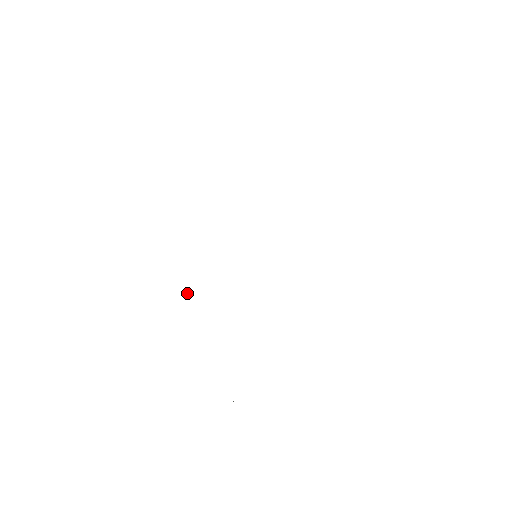
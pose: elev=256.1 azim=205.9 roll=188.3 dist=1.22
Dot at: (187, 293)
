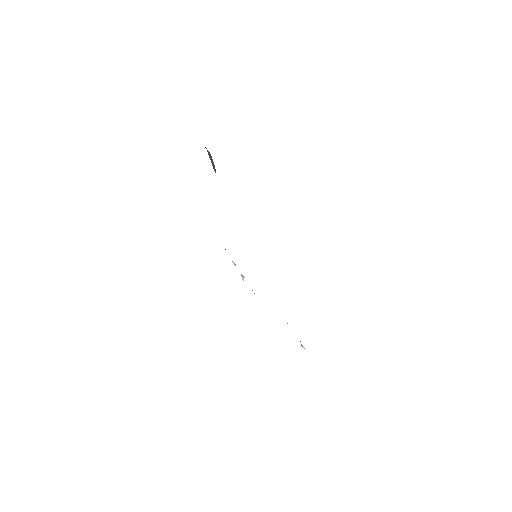
Dot at: (243, 280)
